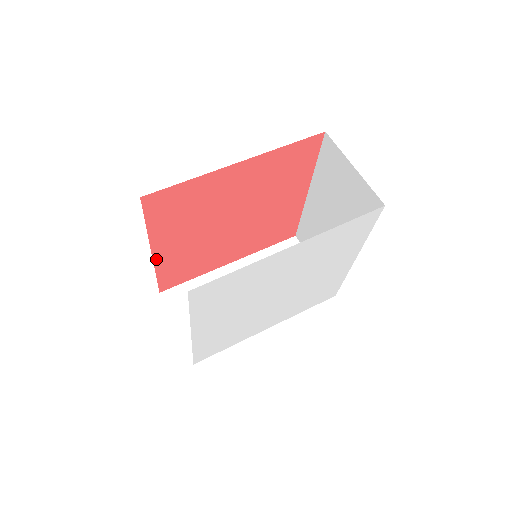
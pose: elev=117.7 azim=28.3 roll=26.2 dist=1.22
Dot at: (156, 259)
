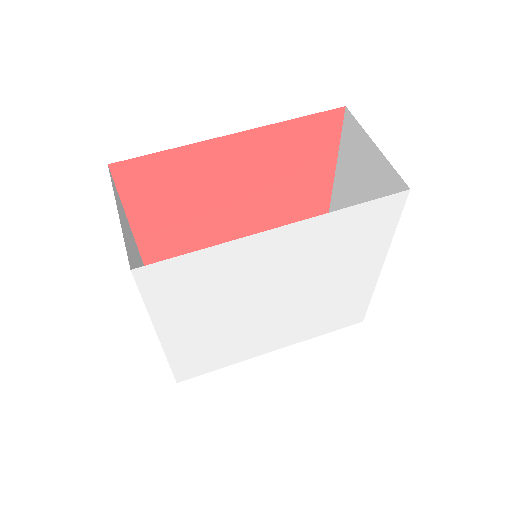
Dot at: (144, 252)
